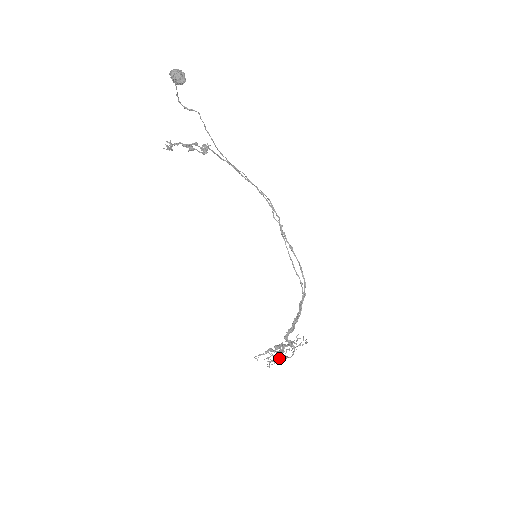
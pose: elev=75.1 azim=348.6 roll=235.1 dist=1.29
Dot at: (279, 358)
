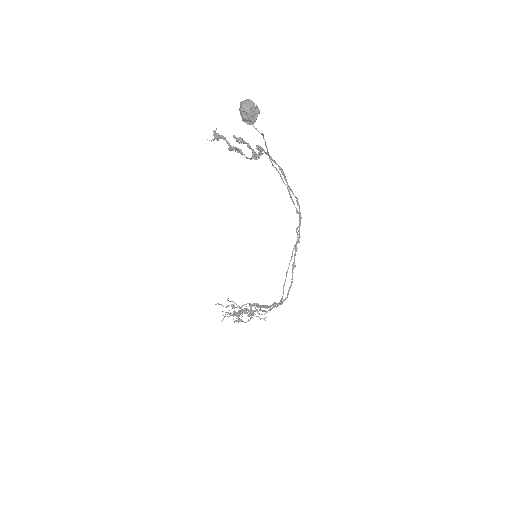
Dot at: occluded
